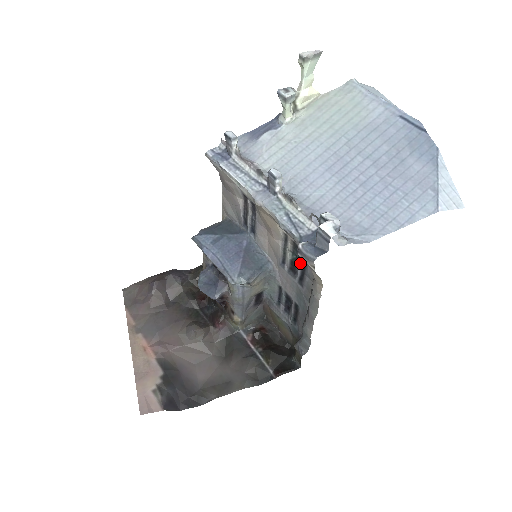
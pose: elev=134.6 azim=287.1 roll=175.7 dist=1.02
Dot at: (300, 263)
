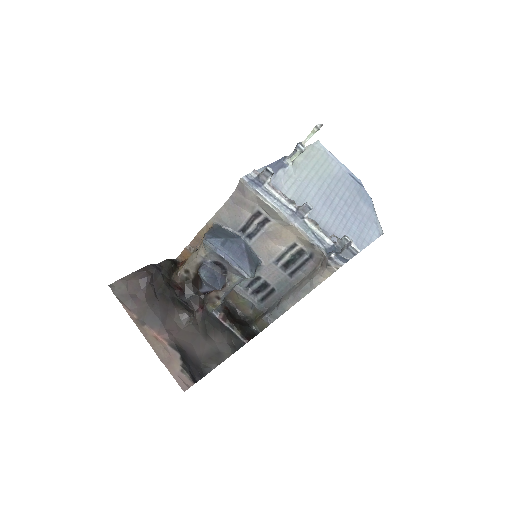
Dot at: (300, 263)
